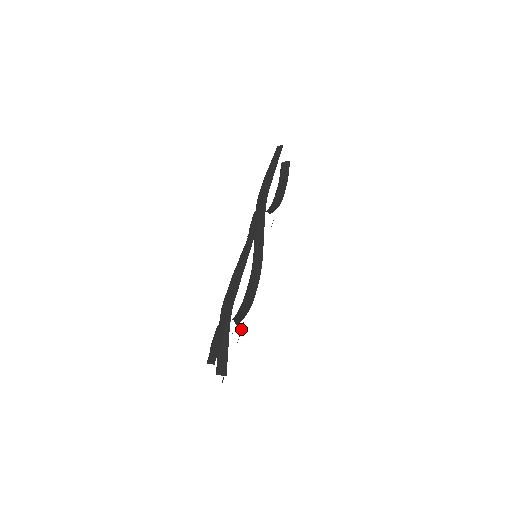
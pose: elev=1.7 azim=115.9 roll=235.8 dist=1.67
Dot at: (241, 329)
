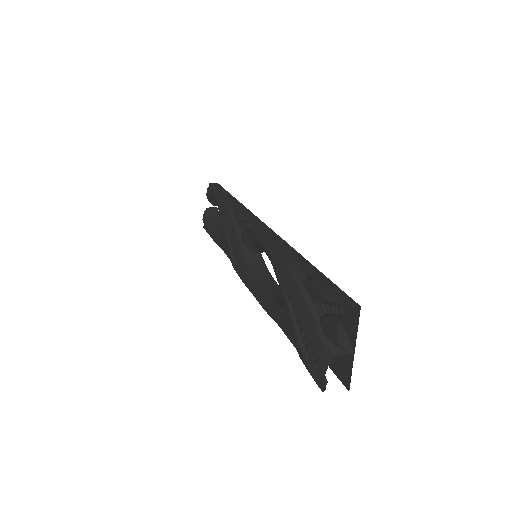
Dot at: (286, 334)
